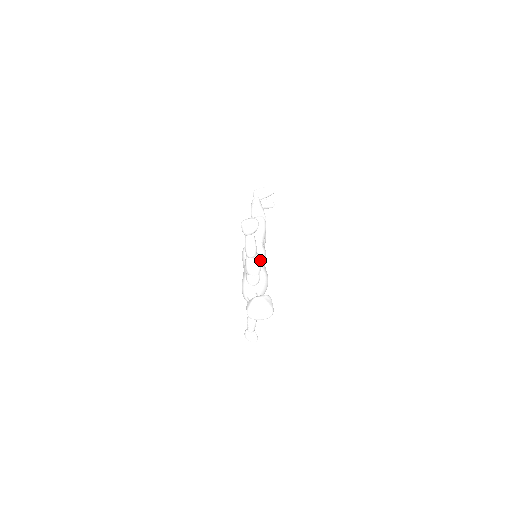
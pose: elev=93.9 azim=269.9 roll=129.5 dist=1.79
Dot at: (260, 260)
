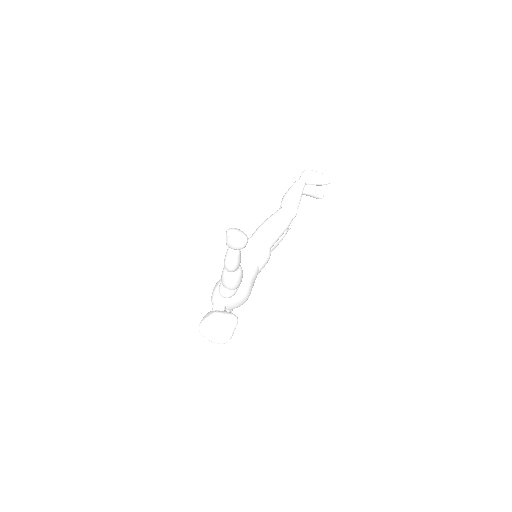
Dot at: (242, 276)
